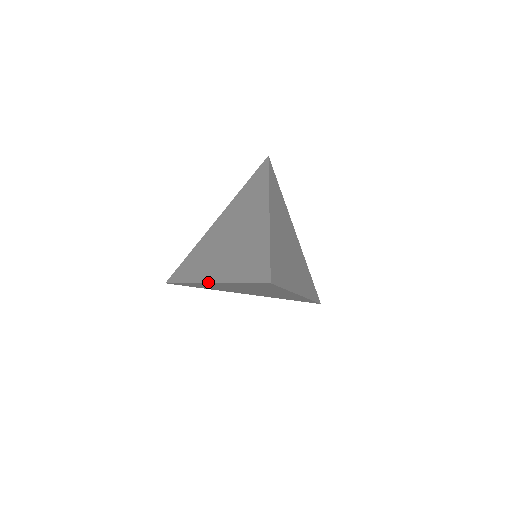
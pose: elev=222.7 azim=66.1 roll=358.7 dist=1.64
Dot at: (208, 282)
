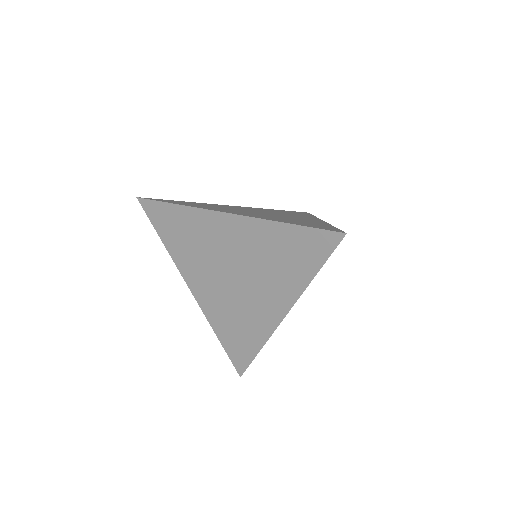
Dot at: (227, 212)
